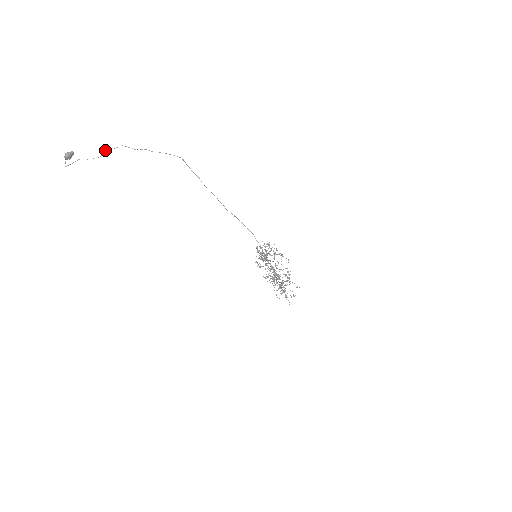
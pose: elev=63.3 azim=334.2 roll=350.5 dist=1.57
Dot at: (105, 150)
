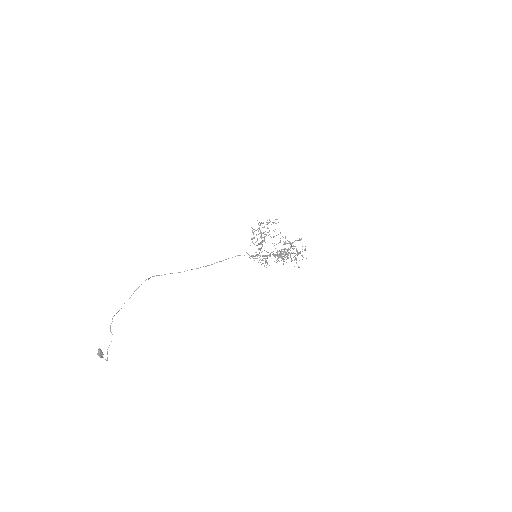
Dot at: (110, 330)
